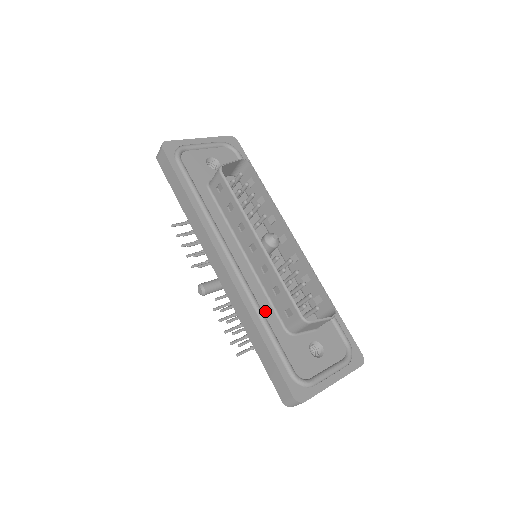
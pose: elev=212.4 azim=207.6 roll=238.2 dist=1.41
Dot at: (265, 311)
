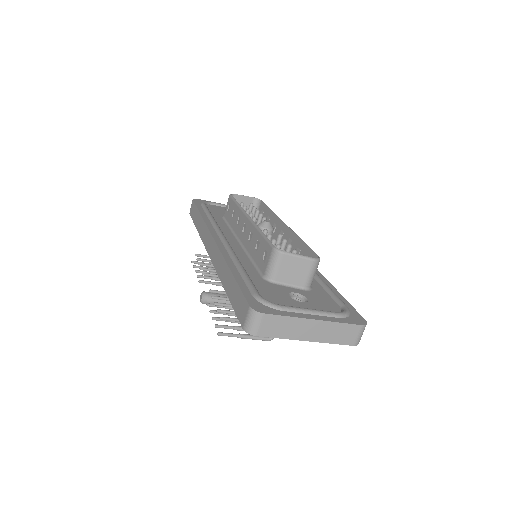
Dot at: (244, 265)
